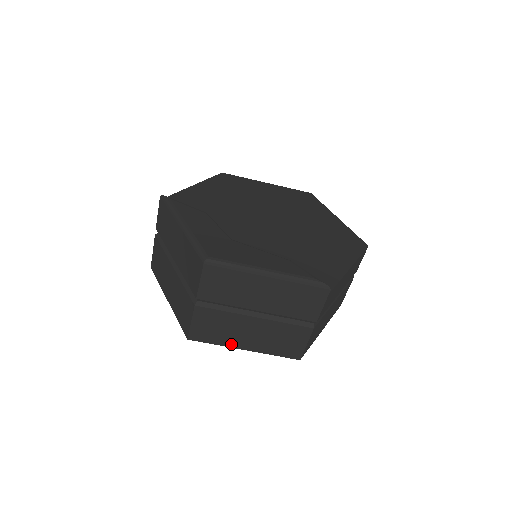
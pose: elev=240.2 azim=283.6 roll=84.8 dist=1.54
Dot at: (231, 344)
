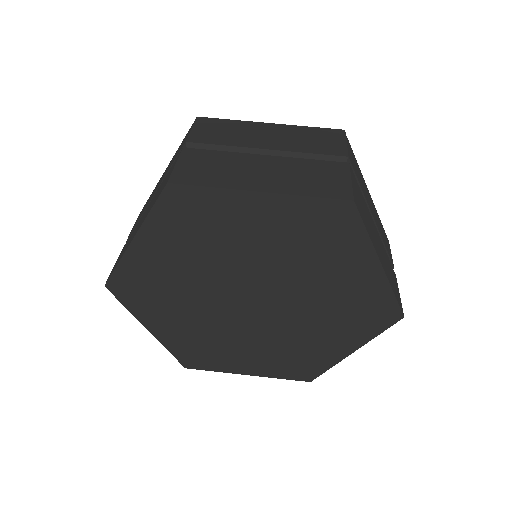
Dot at: (237, 186)
